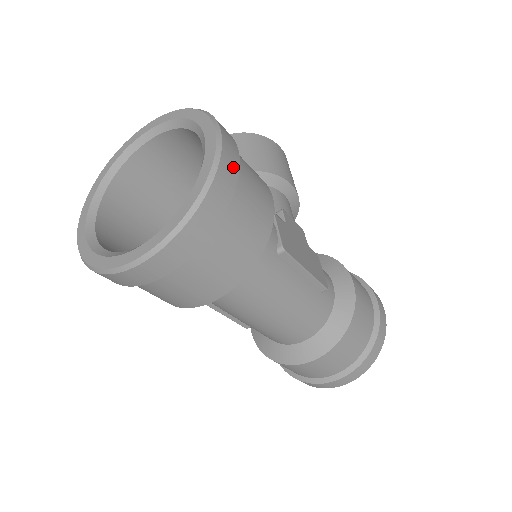
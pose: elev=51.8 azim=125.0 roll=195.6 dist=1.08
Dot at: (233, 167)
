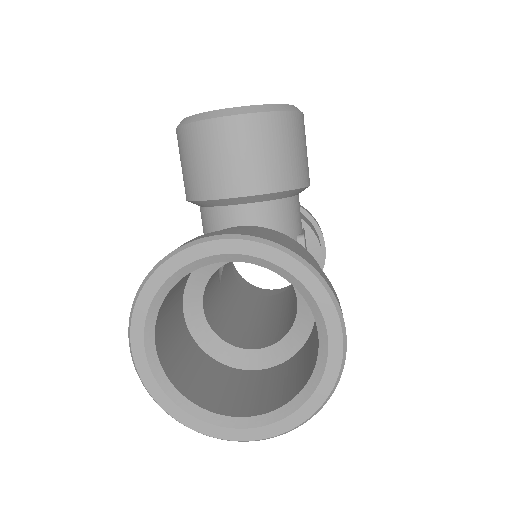
Dot at: occluded
